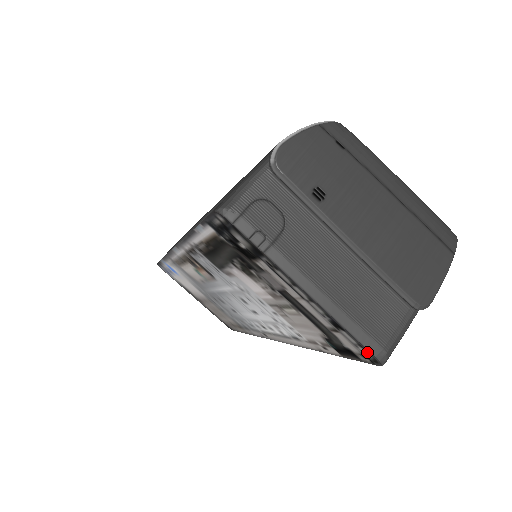
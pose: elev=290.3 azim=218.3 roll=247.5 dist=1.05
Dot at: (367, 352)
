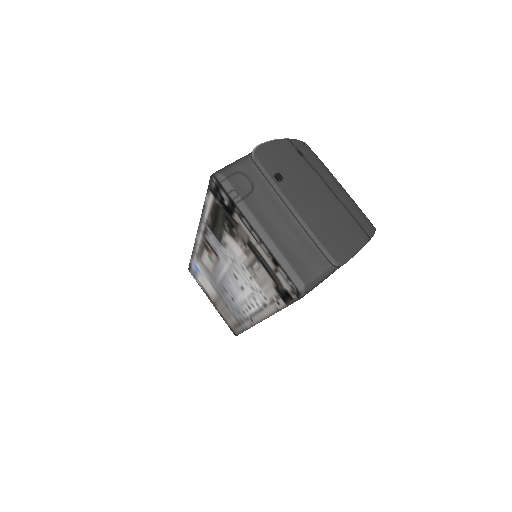
Dot at: (293, 284)
